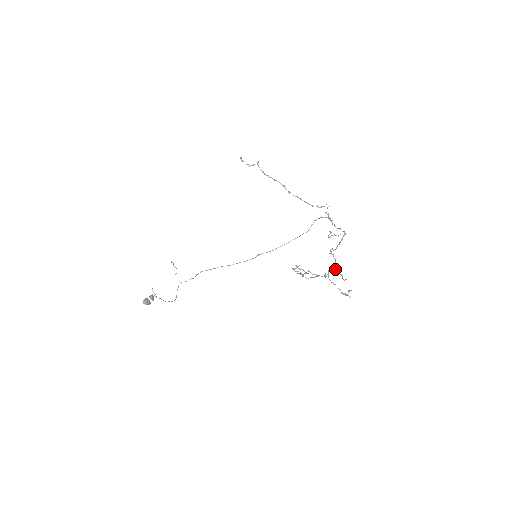
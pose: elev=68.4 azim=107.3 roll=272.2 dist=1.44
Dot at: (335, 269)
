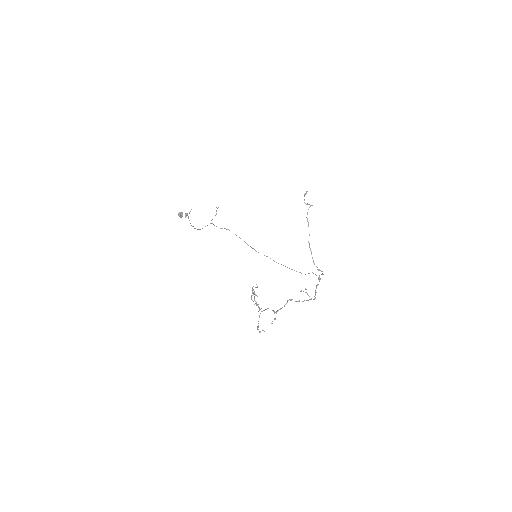
Dot at: occluded
